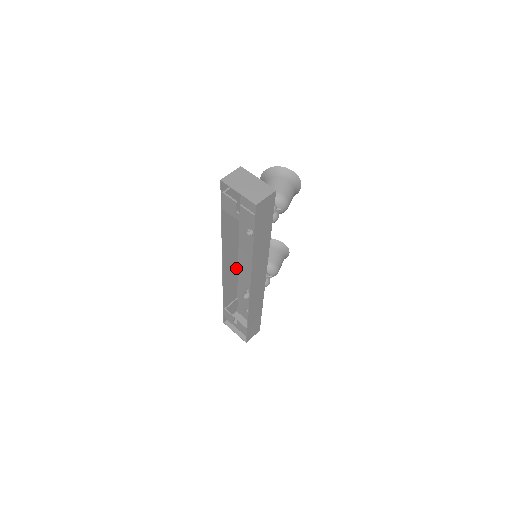
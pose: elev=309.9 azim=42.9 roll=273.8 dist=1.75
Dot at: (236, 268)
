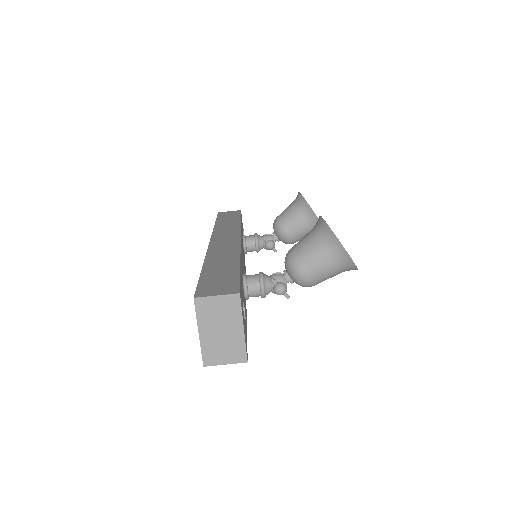
Dot at: (237, 232)
